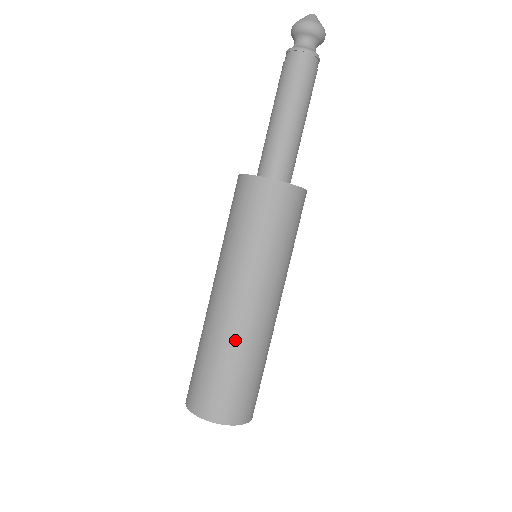
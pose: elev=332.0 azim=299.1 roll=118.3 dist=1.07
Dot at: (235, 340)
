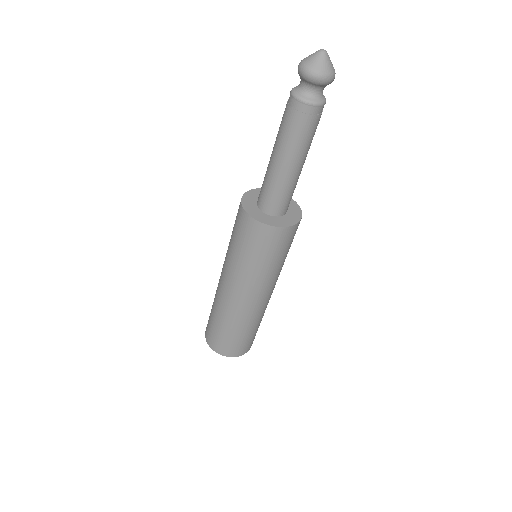
Dot at: (222, 310)
